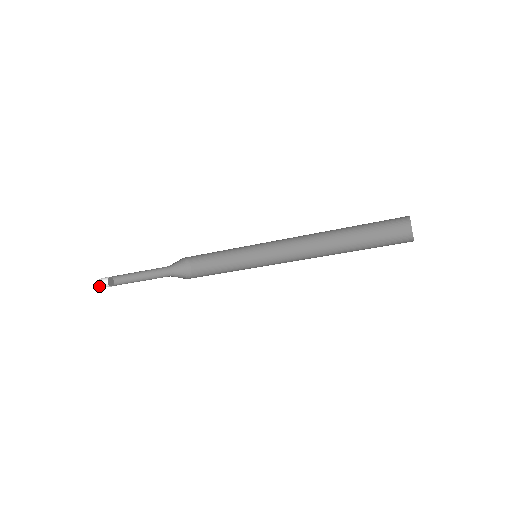
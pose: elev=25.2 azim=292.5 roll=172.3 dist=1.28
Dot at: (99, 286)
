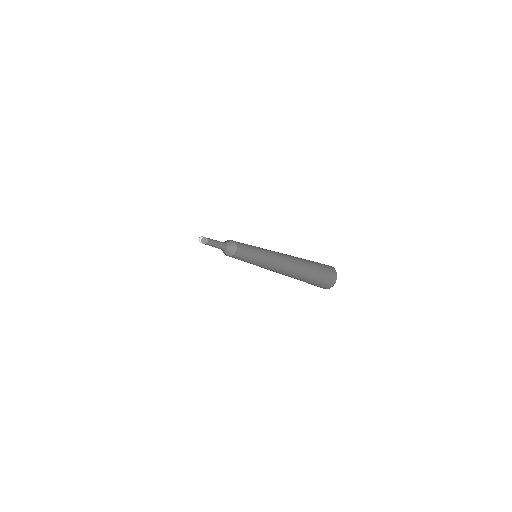
Dot at: occluded
